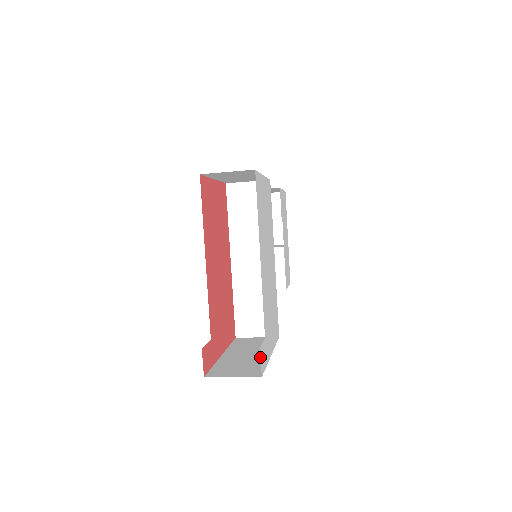
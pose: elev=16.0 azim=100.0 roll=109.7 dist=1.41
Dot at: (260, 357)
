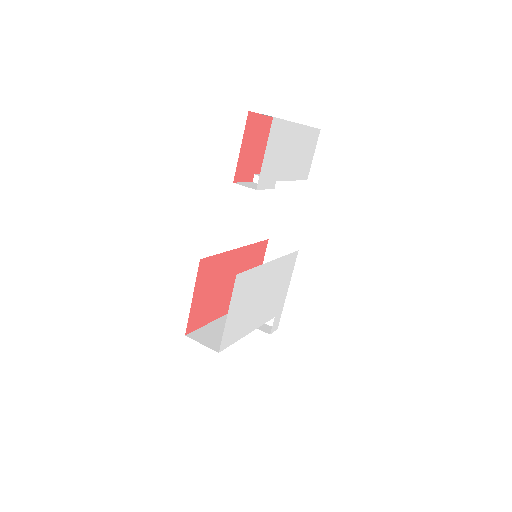
Dot at: occluded
